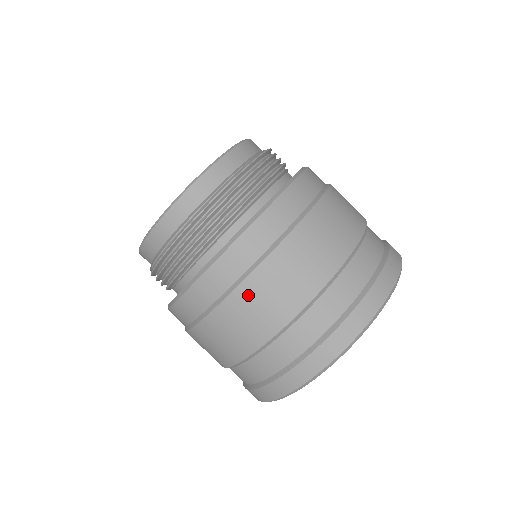
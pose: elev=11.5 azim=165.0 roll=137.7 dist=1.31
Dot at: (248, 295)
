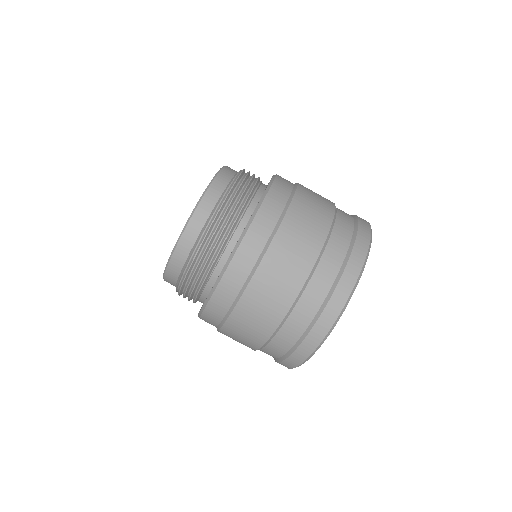
Dot at: (297, 213)
